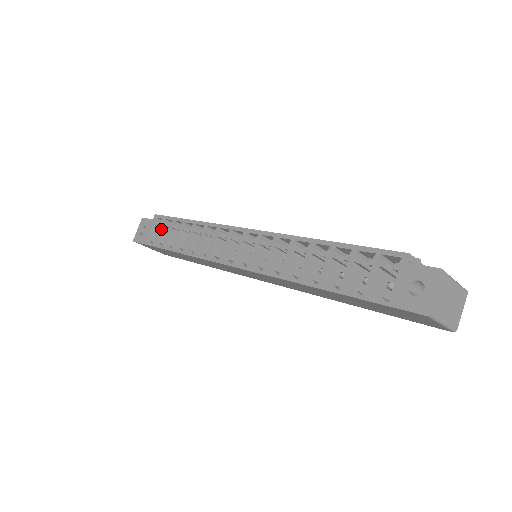
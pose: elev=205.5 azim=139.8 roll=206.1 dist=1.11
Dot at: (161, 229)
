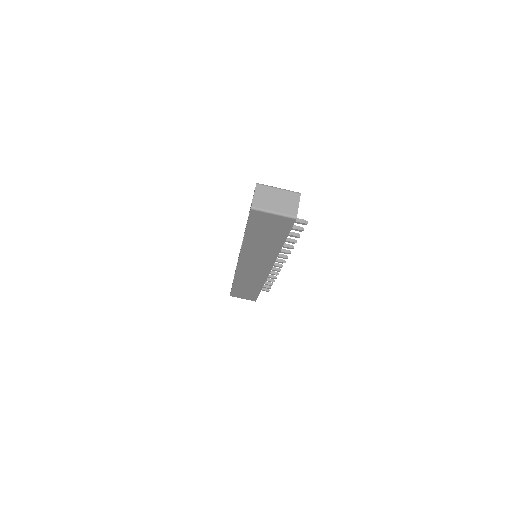
Dot at: occluded
